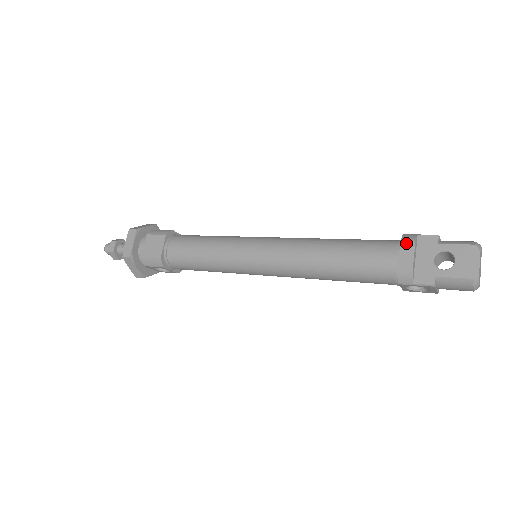
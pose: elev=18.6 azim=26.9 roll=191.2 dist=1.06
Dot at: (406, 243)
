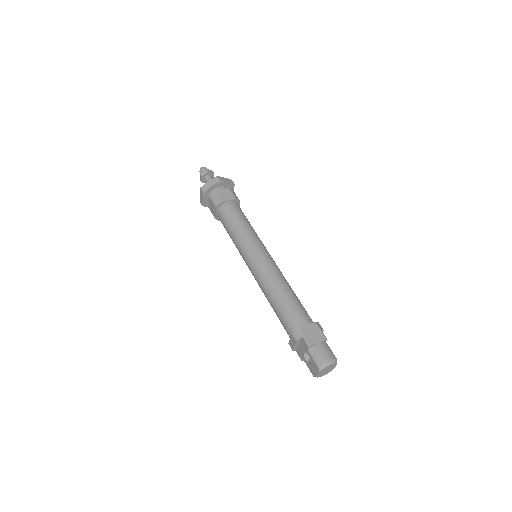
Dot at: (293, 338)
